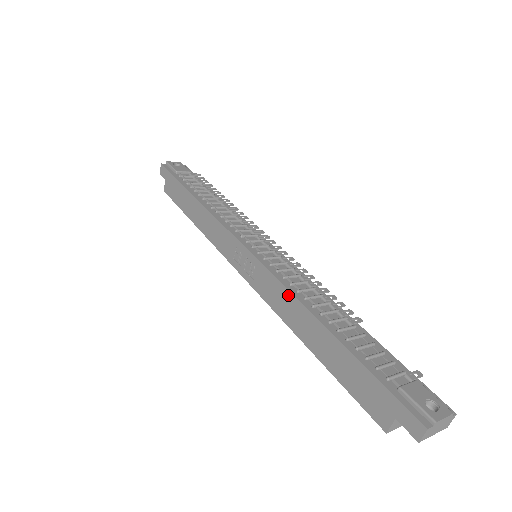
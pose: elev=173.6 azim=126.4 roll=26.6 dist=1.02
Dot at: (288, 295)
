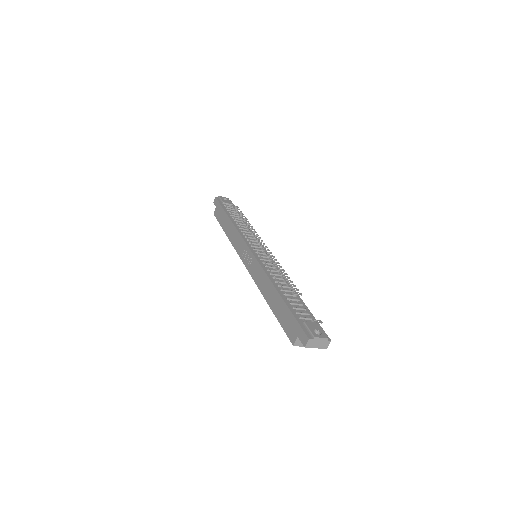
Dot at: (264, 275)
